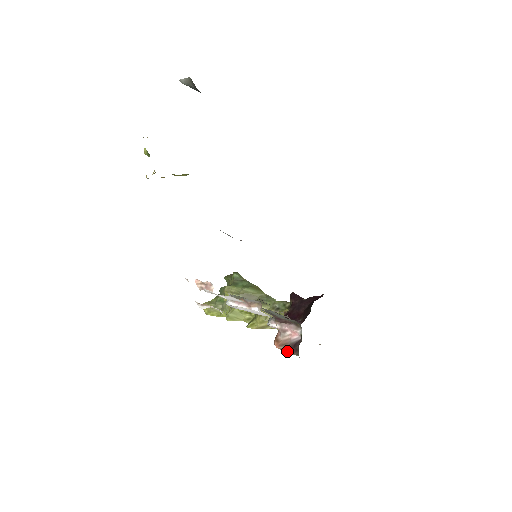
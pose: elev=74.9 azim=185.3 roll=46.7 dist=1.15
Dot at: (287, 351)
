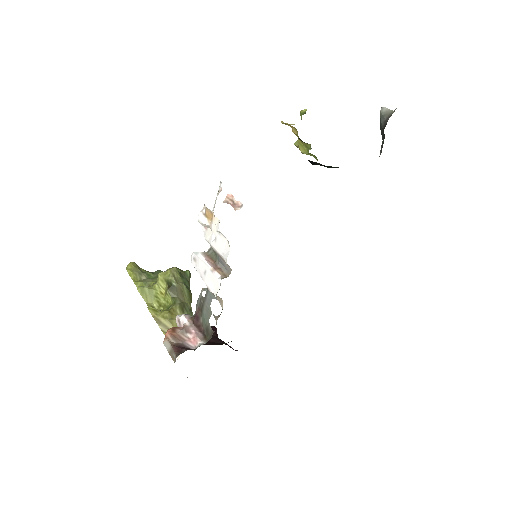
Dot at: (169, 346)
